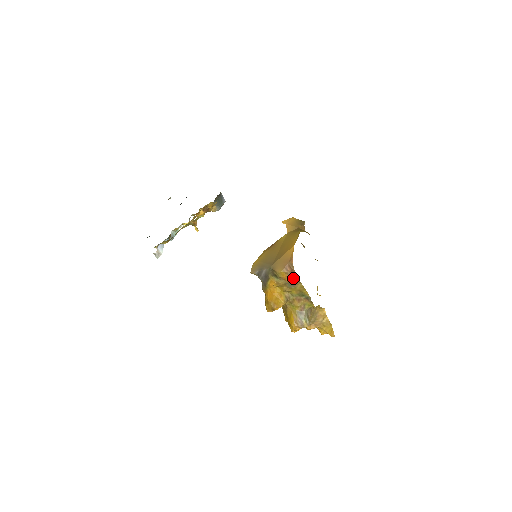
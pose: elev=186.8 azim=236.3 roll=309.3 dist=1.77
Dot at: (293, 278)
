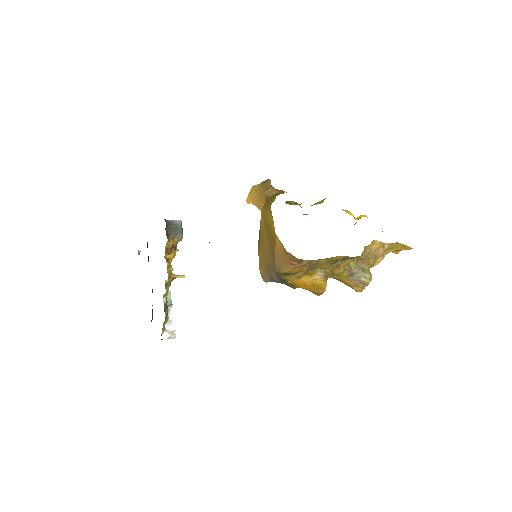
Dot at: (307, 264)
